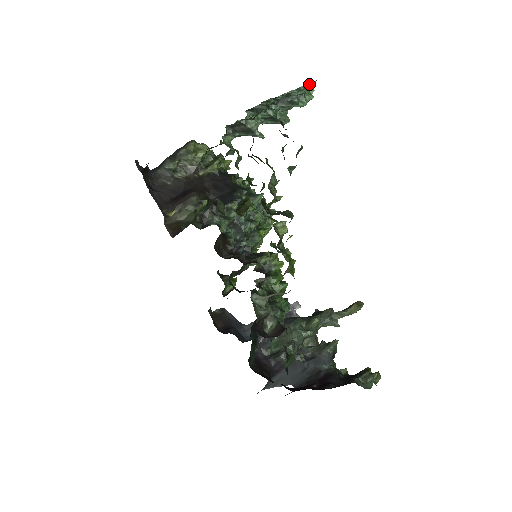
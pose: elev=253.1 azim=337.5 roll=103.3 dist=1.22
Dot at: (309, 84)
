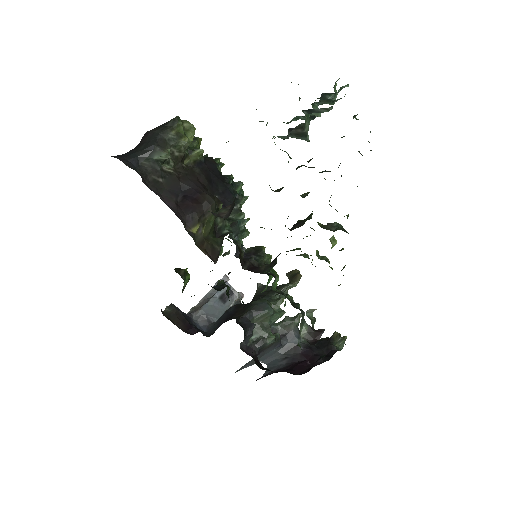
Dot at: occluded
